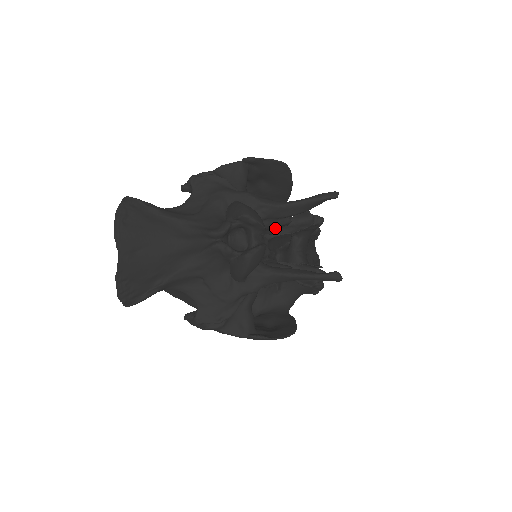
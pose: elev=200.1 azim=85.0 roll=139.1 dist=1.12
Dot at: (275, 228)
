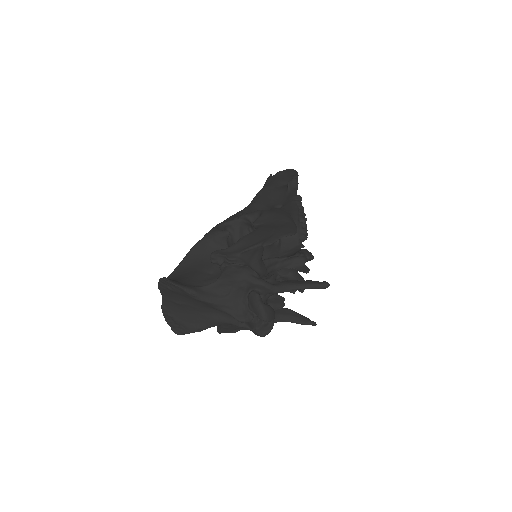
Dot at: occluded
